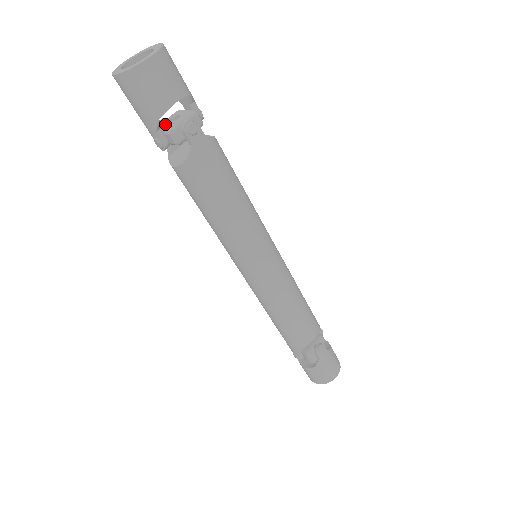
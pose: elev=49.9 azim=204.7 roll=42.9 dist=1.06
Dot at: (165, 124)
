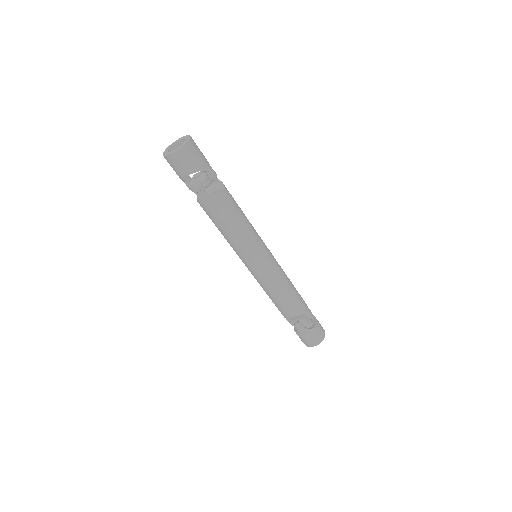
Dot at: (195, 176)
